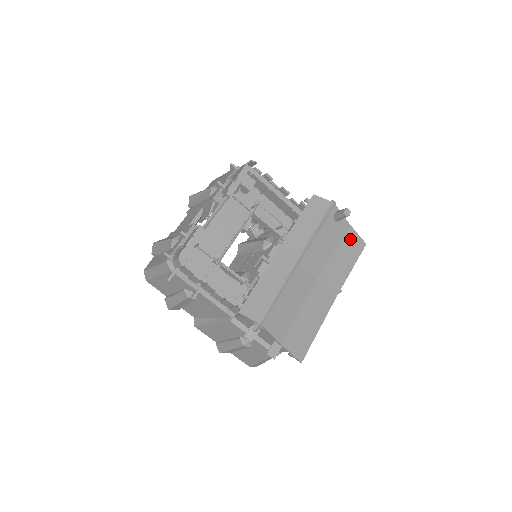
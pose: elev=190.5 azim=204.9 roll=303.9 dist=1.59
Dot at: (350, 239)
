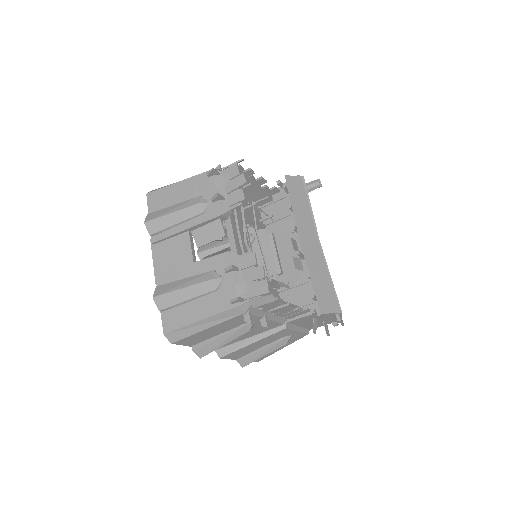
Dot at: occluded
